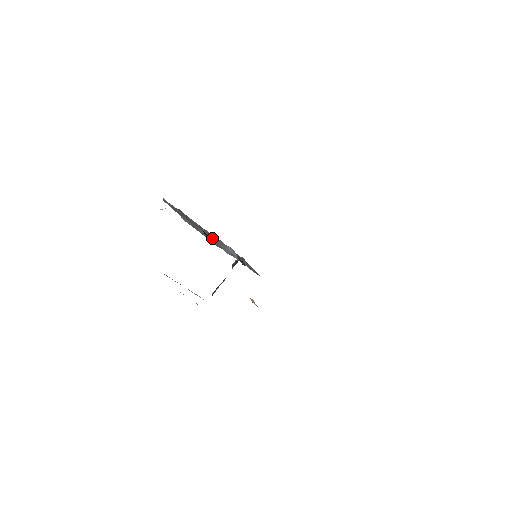
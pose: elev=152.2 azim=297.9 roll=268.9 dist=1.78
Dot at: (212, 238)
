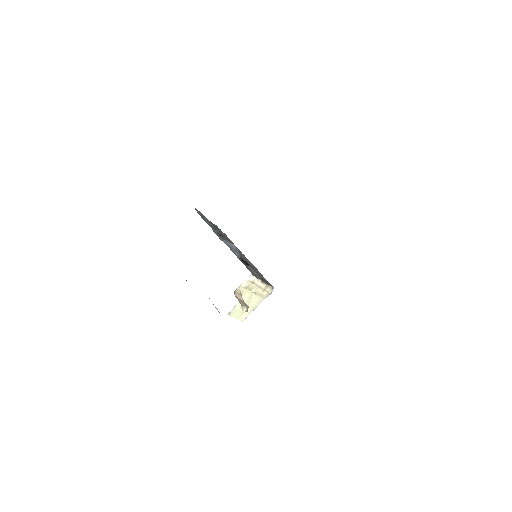
Dot at: occluded
